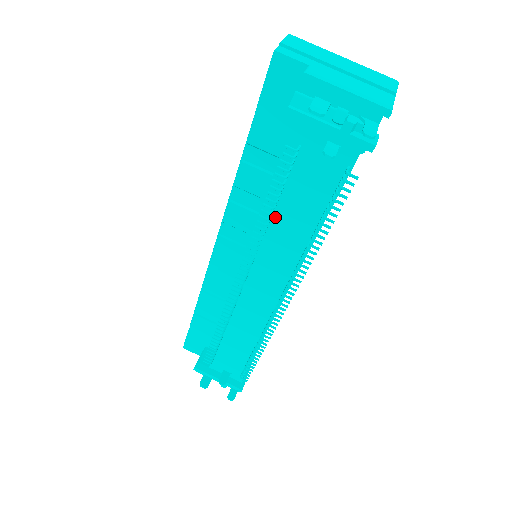
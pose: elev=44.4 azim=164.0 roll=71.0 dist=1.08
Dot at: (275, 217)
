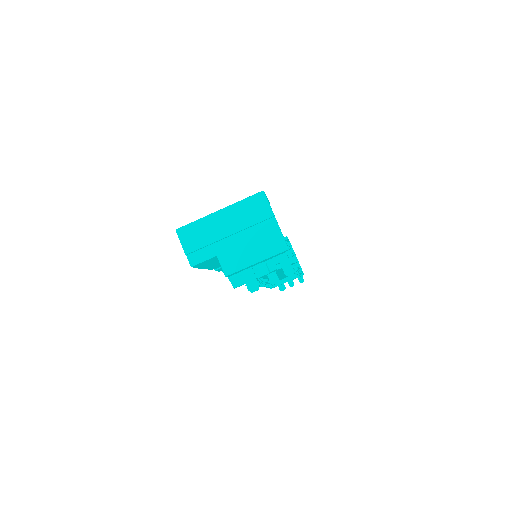
Dot at: occluded
